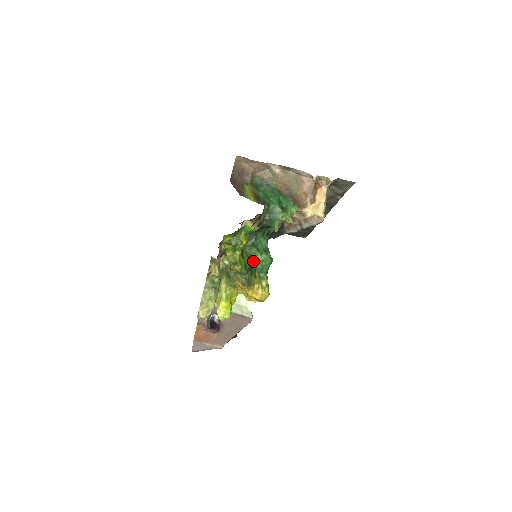
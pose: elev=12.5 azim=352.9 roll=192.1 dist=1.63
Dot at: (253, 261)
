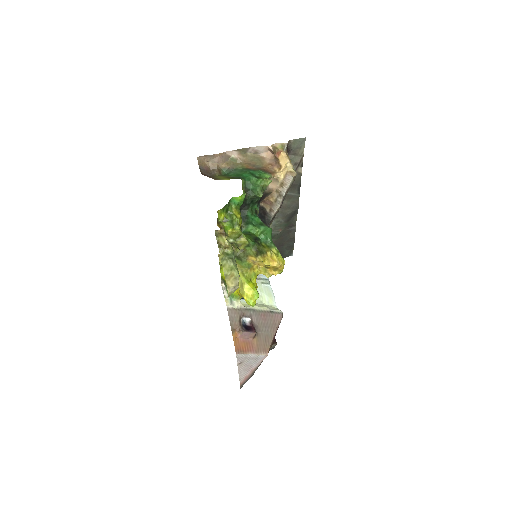
Dot at: (255, 236)
